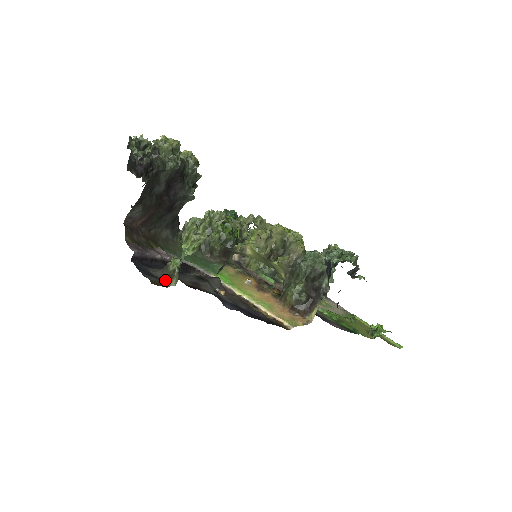
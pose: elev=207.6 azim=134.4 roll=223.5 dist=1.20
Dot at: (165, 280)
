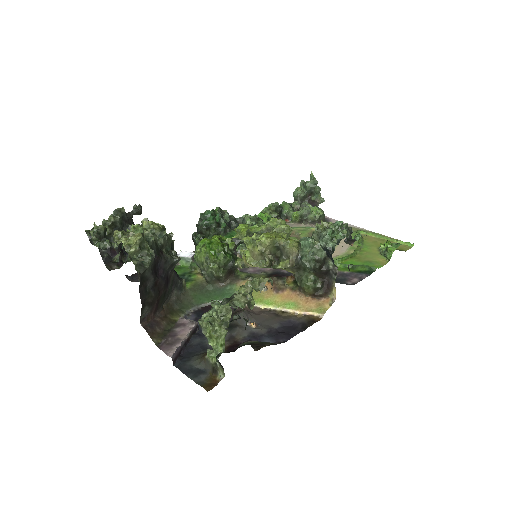
Dot at: (213, 374)
